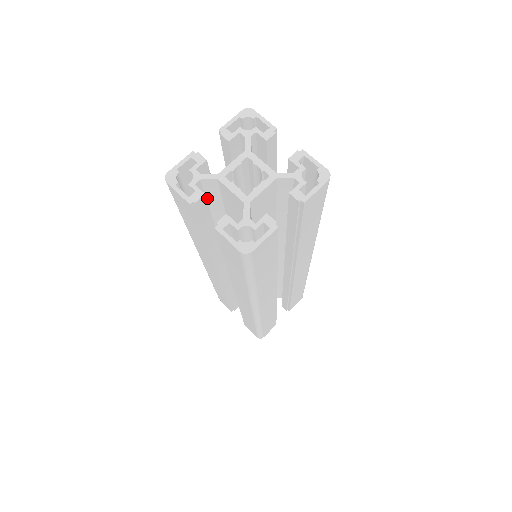
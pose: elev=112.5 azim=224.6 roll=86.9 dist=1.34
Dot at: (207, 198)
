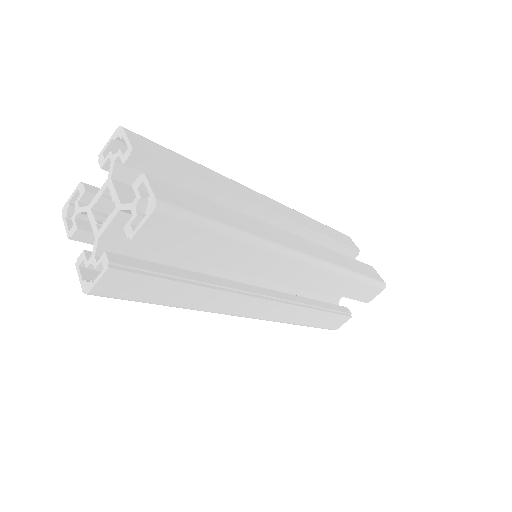
Dot at: occluded
